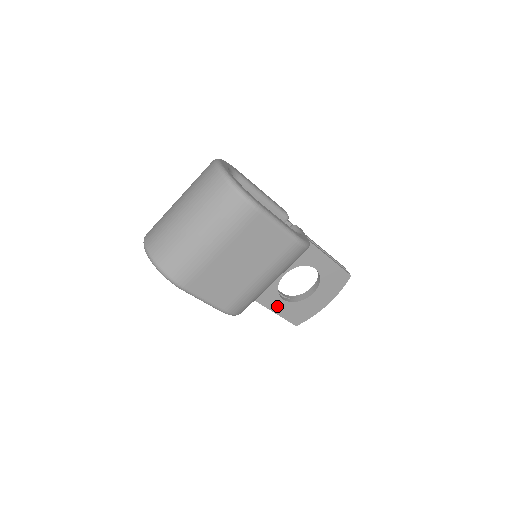
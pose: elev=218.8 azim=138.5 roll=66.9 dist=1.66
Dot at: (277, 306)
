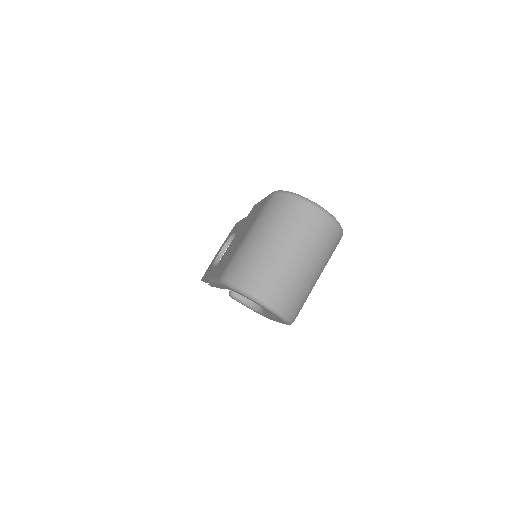
Dot at: occluded
